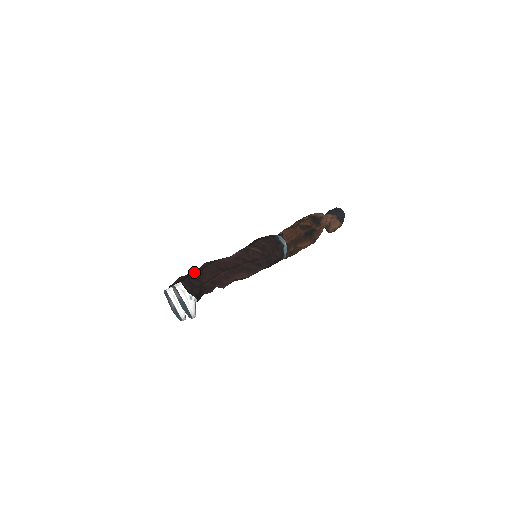
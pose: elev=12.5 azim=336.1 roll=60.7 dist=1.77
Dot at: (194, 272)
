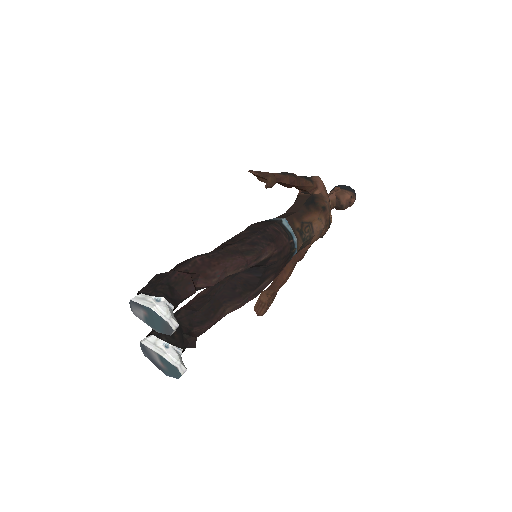
Dot at: occluded
